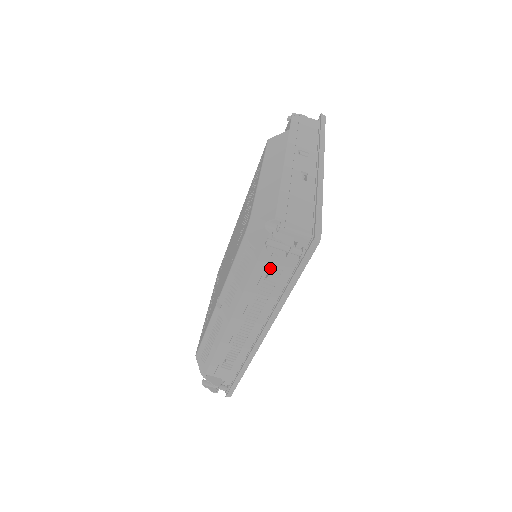
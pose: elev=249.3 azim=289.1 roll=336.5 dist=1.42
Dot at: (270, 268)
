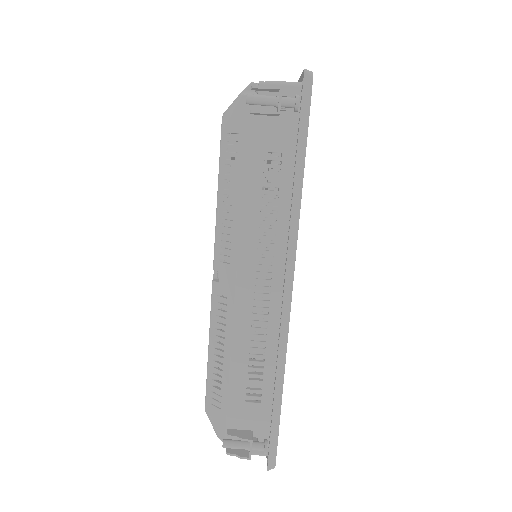
Dot at: (265, 157)
